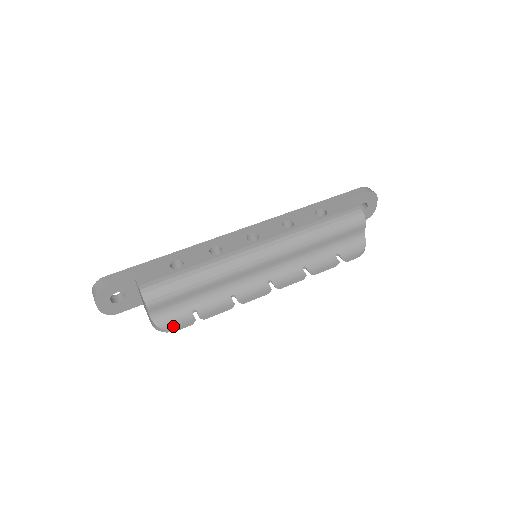
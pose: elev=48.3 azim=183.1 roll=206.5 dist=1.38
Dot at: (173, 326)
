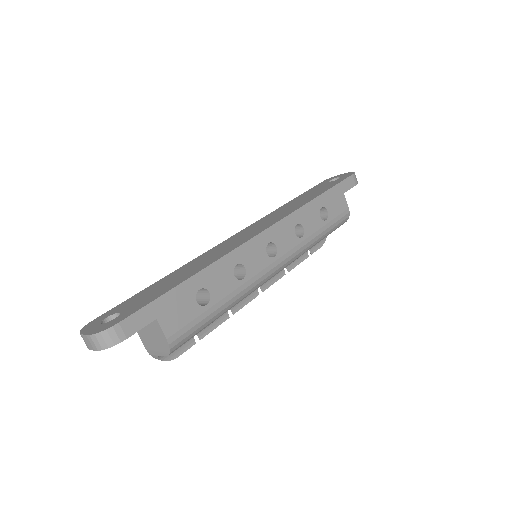
Dot at: (175, 355)
